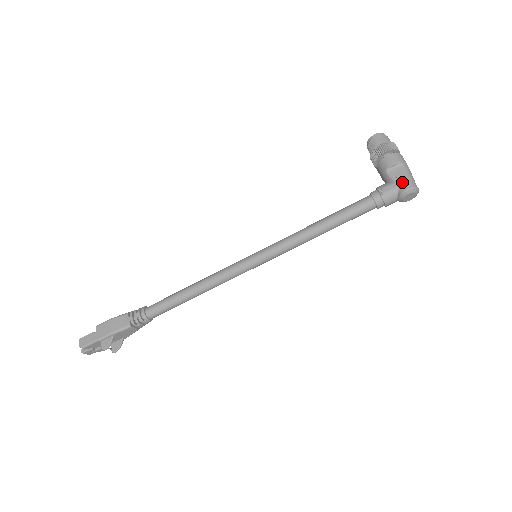
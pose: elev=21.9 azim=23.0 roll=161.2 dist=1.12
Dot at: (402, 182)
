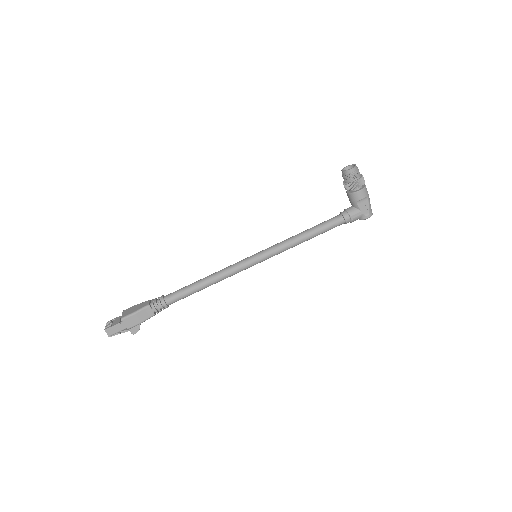
Dot at: (366, 212)
